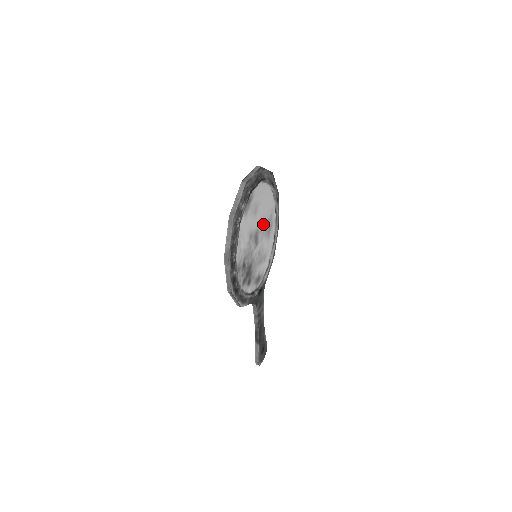
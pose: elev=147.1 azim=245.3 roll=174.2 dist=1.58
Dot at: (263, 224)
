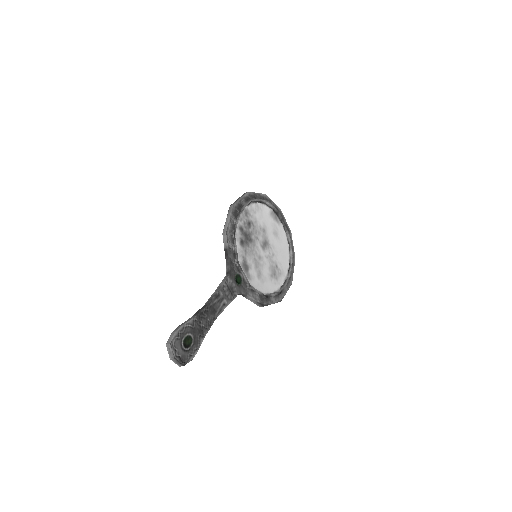
Dot at: (273, 256)
